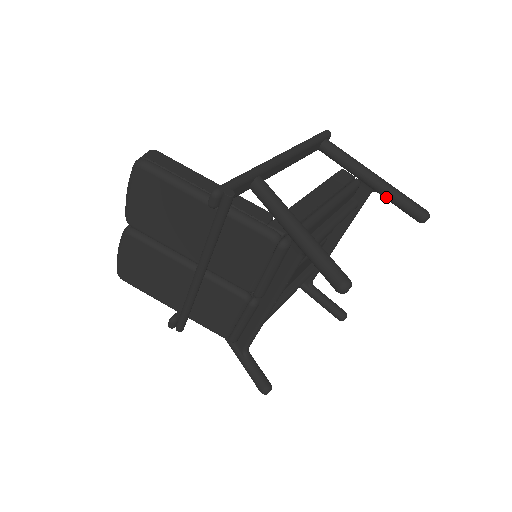
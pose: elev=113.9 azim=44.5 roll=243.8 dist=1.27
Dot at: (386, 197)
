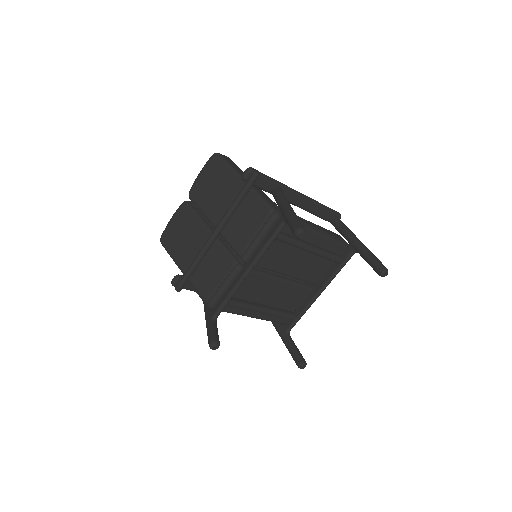
Dot at: (362, 254)
